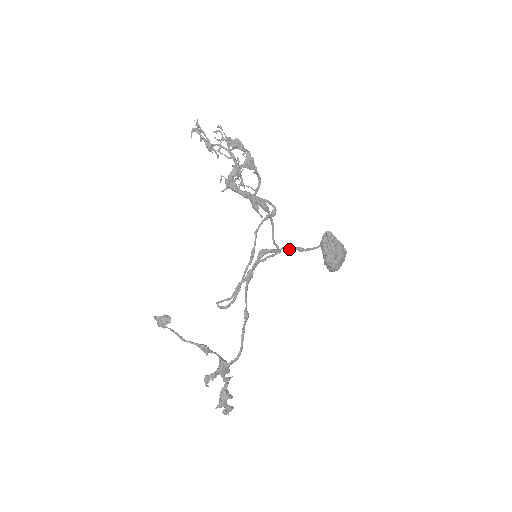
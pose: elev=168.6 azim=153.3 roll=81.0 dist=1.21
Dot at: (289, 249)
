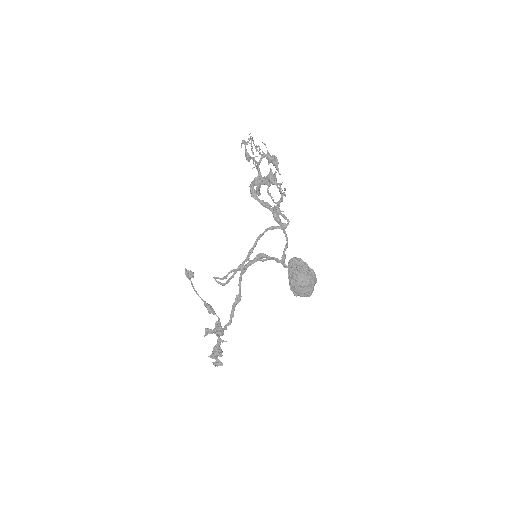
Dot at: (276, 261)
